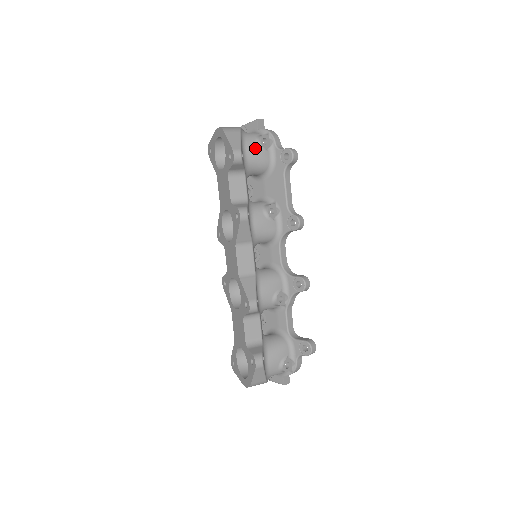
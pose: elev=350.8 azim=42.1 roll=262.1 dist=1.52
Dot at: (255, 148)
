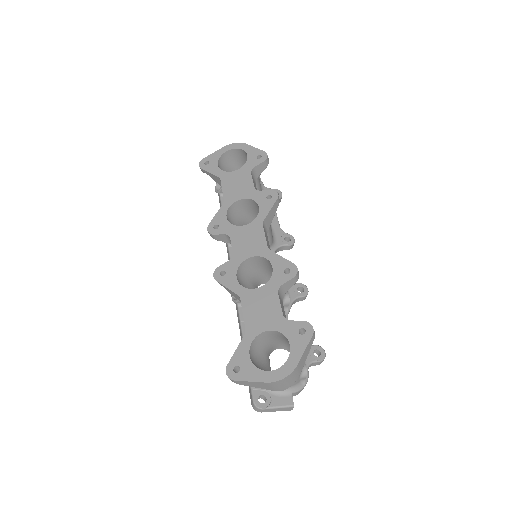
Dot at: occluded
